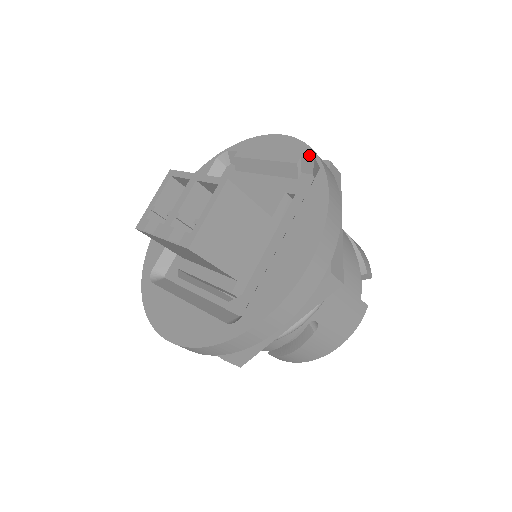
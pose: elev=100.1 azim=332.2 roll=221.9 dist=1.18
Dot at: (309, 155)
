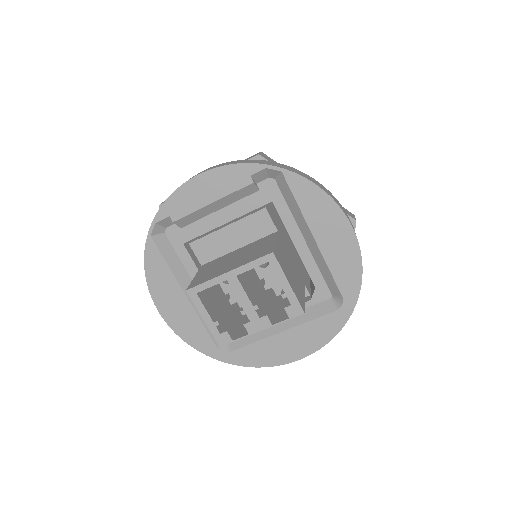
Dot at: (257, 170)
